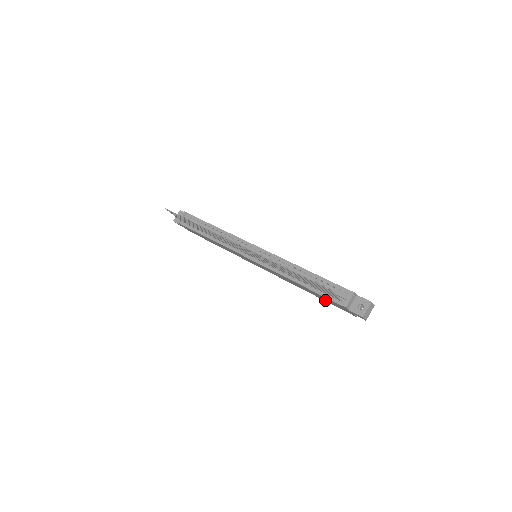
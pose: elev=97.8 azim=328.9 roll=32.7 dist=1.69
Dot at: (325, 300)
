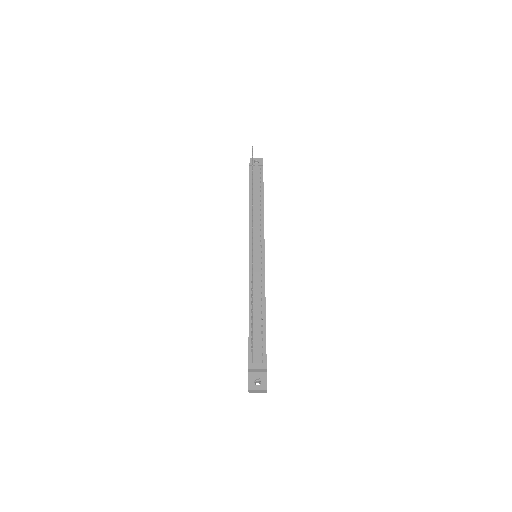
Dot at: occluded
